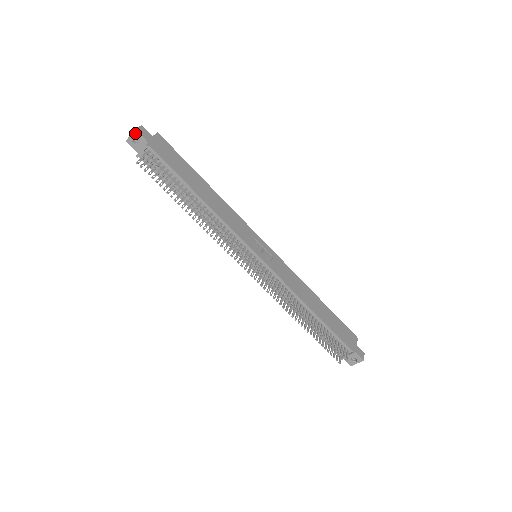
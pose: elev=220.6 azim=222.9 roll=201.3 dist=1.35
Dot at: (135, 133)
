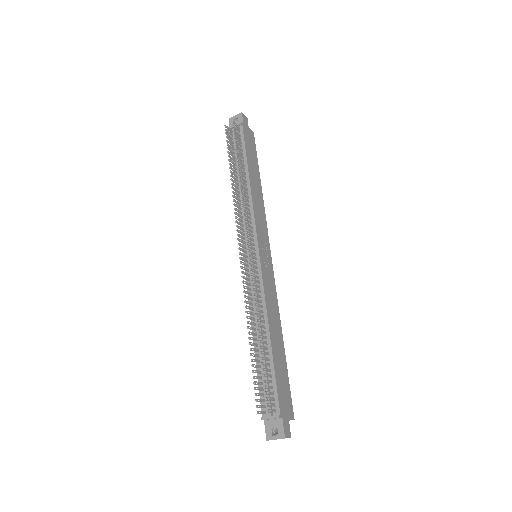
Dot at: (240, 115)
